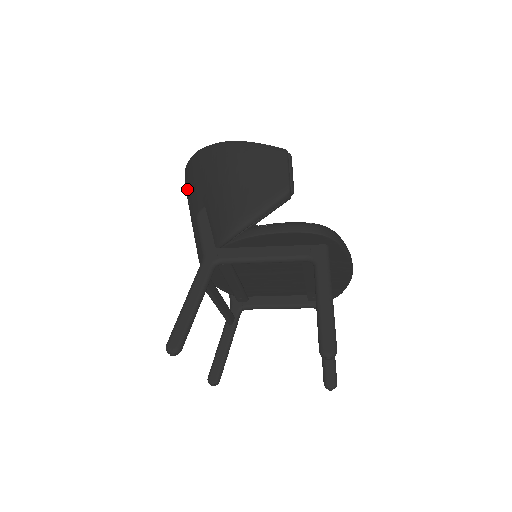
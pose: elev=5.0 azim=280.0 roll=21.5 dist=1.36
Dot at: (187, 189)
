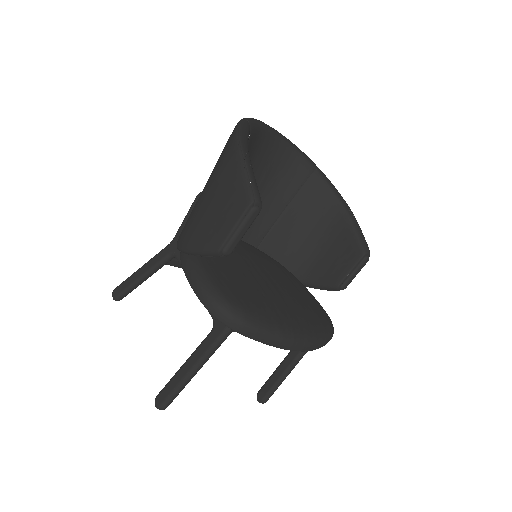
Dot at: occluded
